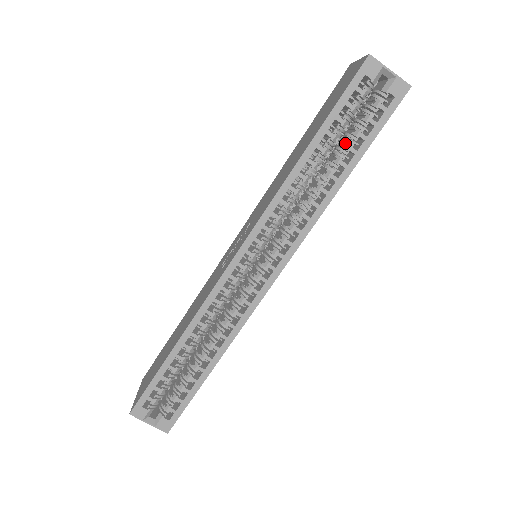
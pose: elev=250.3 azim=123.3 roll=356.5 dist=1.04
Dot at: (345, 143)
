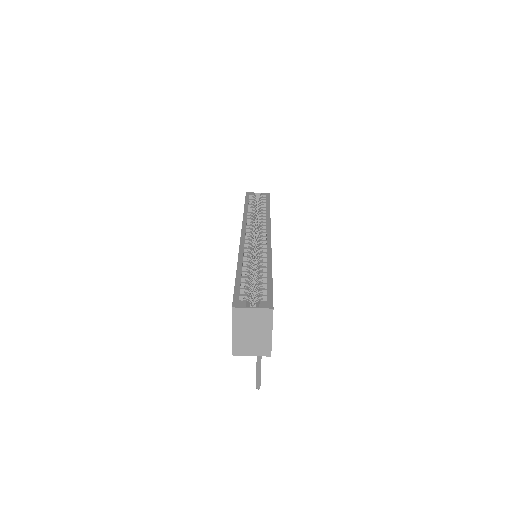
Dot at: (259, 206)
